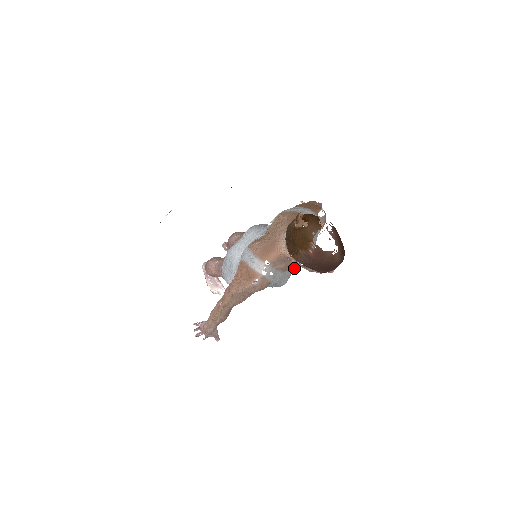
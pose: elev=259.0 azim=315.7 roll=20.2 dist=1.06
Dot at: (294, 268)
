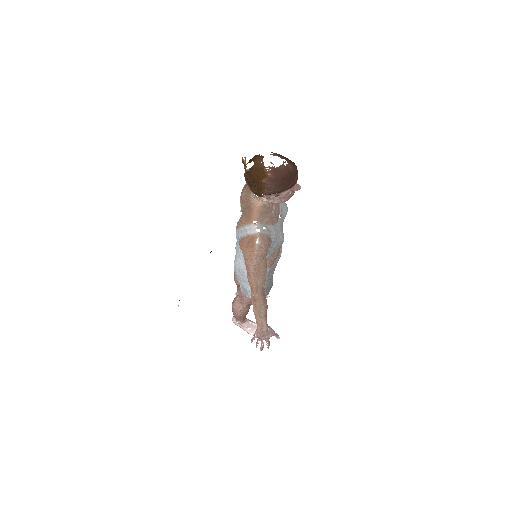
Dot at: (280, 222)
